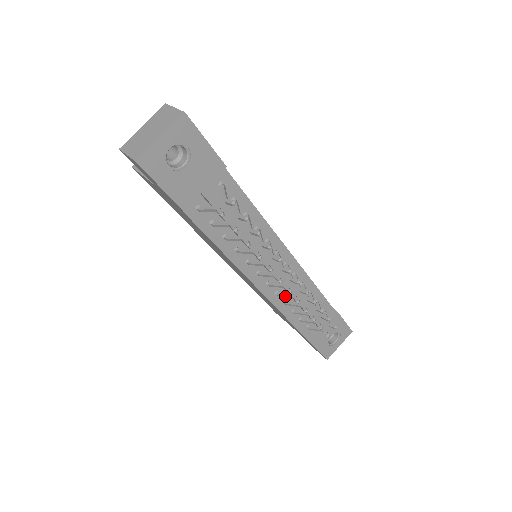
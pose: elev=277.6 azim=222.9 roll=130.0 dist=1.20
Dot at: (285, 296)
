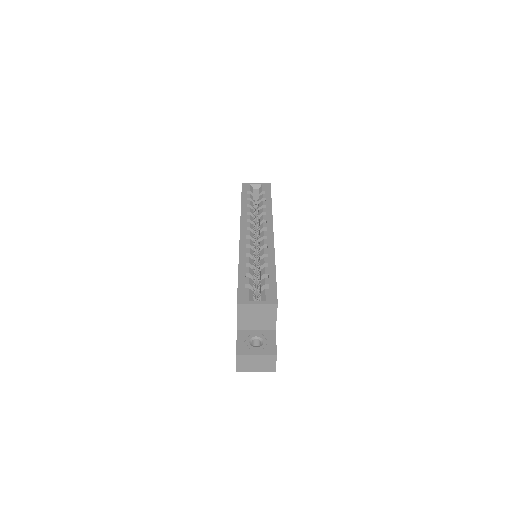
Dot at: occluded
